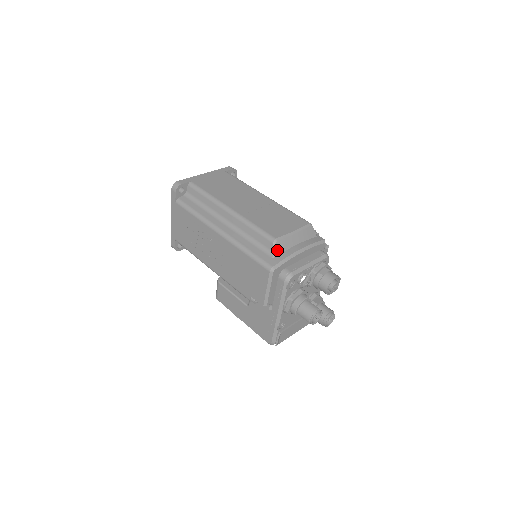
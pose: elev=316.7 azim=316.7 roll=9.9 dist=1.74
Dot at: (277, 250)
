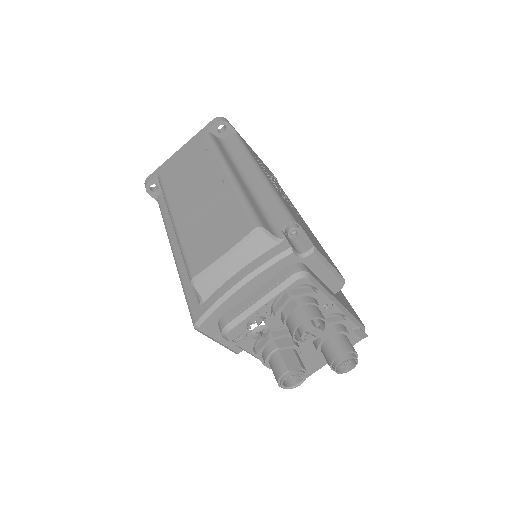
Dot at: (201, 294)
